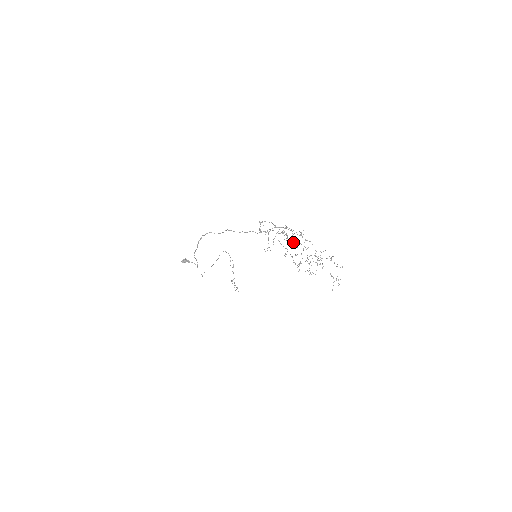
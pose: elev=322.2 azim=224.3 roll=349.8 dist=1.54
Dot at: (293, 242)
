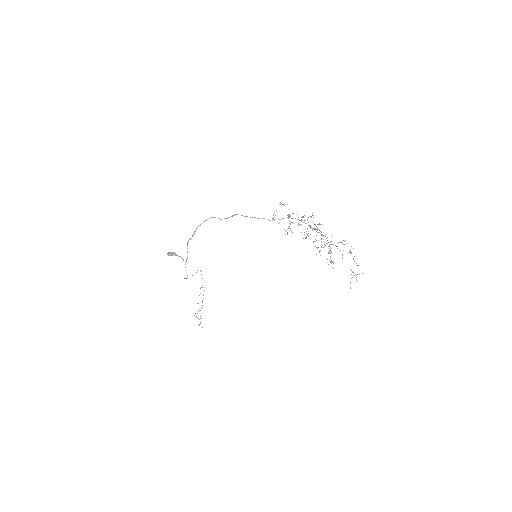
Dot at: (307, 235)
